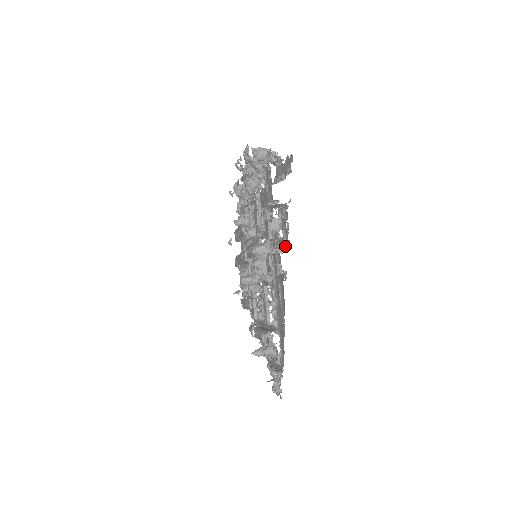
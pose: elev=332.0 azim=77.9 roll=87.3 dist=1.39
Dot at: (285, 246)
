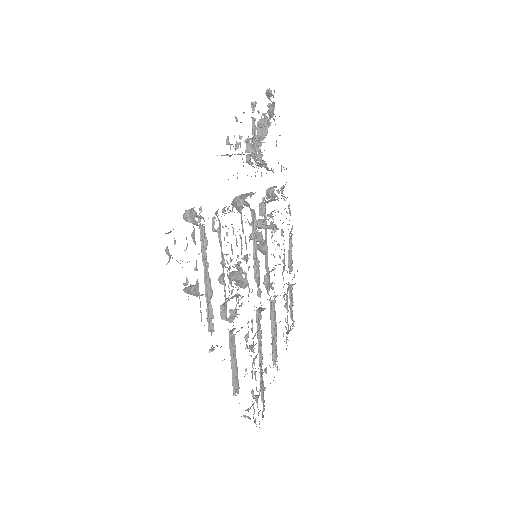
Dot at: occluded
